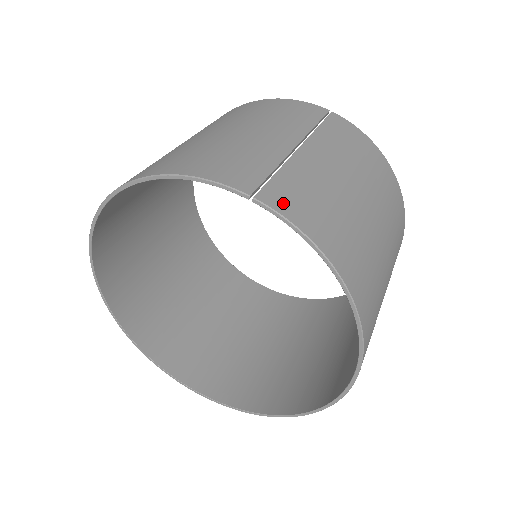
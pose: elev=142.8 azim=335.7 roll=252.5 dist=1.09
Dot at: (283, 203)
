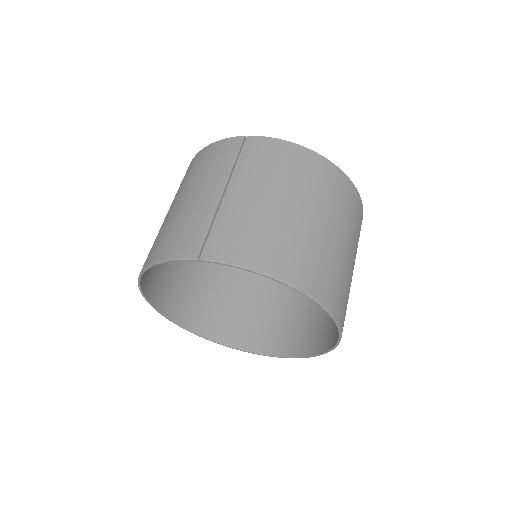
Dot at: (219, 252)
